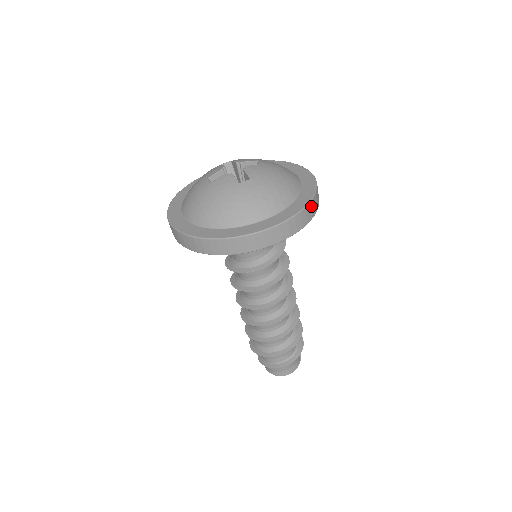
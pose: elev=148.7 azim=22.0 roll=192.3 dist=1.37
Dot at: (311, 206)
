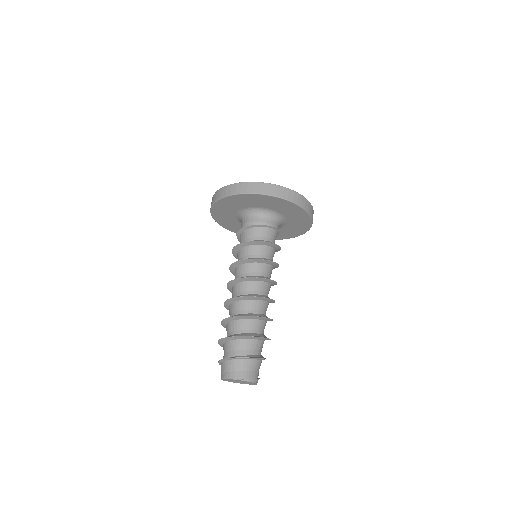
Dot at: (290, 192)
